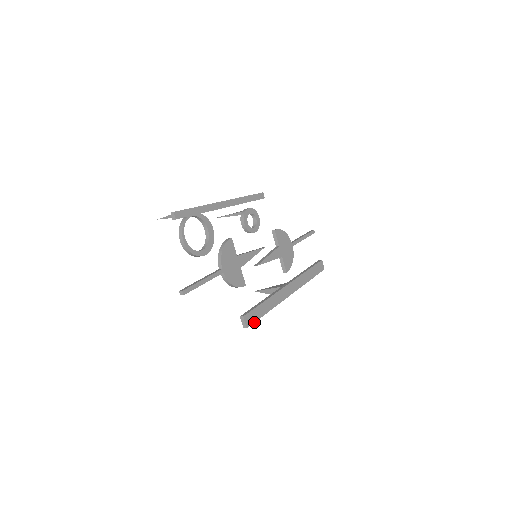
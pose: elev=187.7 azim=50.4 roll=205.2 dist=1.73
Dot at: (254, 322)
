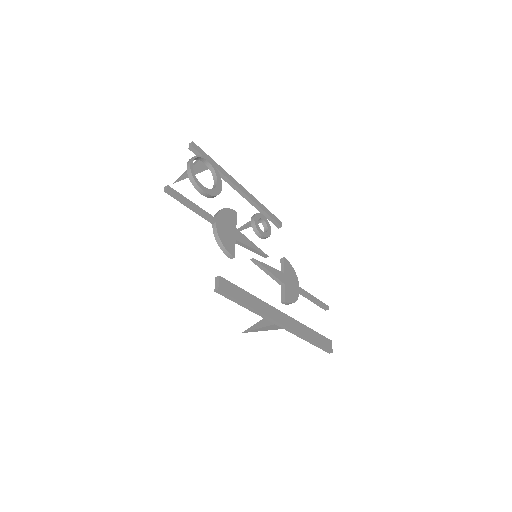
Dot at: (229, 295)
